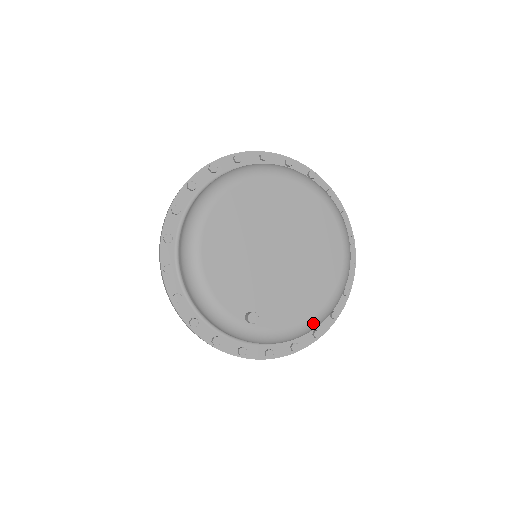
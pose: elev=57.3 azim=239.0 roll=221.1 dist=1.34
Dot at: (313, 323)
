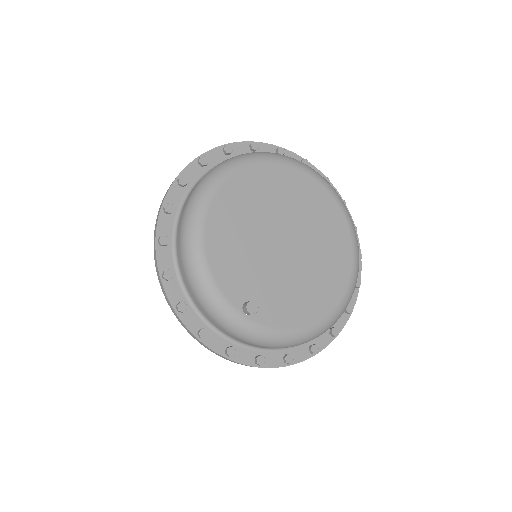
Dot at: (314, 330)
